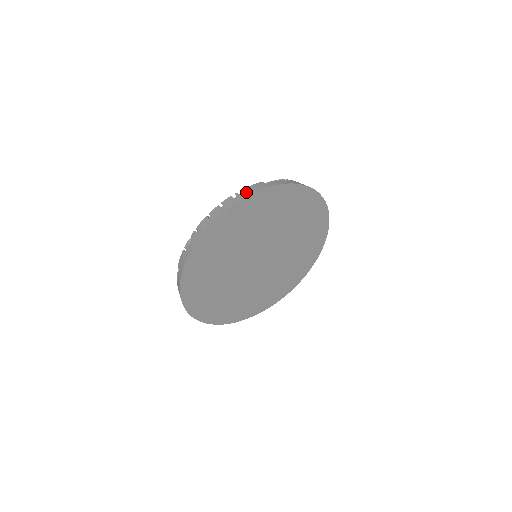
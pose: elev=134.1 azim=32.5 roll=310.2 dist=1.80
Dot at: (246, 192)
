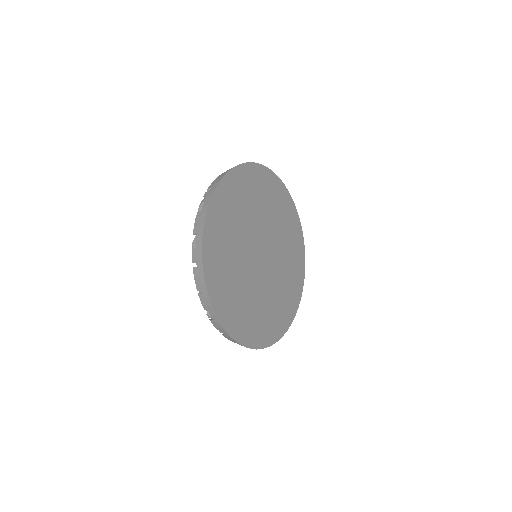
Dot at: occluded
